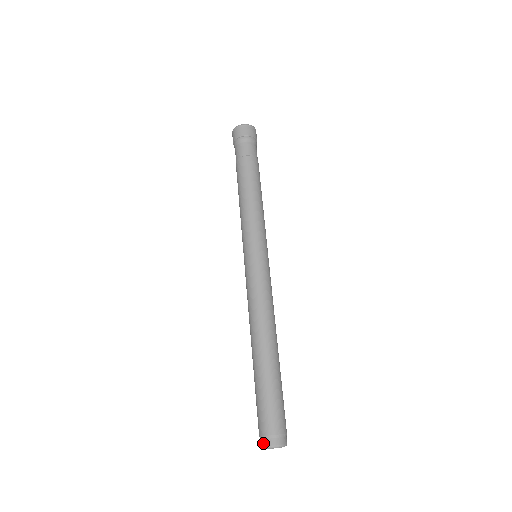
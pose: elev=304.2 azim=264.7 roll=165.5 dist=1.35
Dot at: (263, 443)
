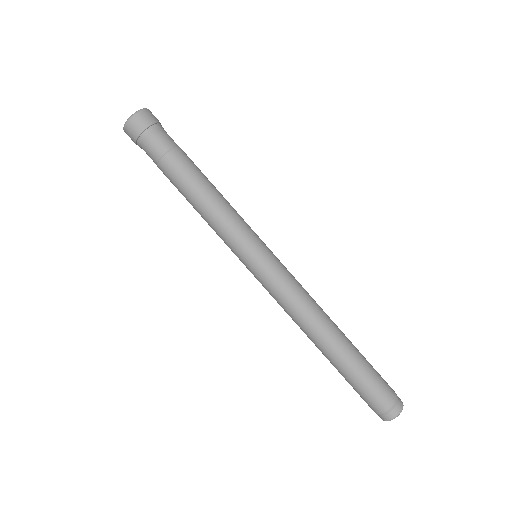
Dot at: (391, 416)
